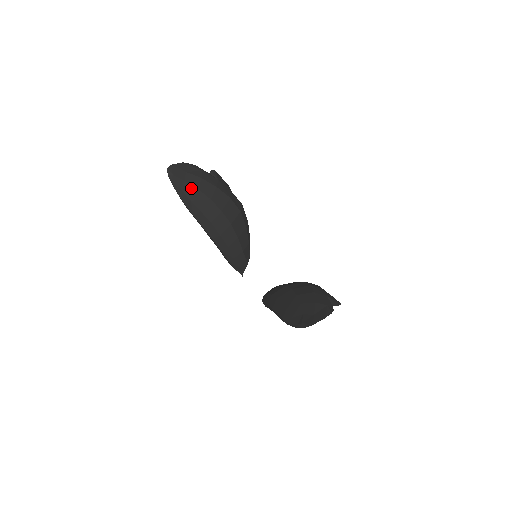
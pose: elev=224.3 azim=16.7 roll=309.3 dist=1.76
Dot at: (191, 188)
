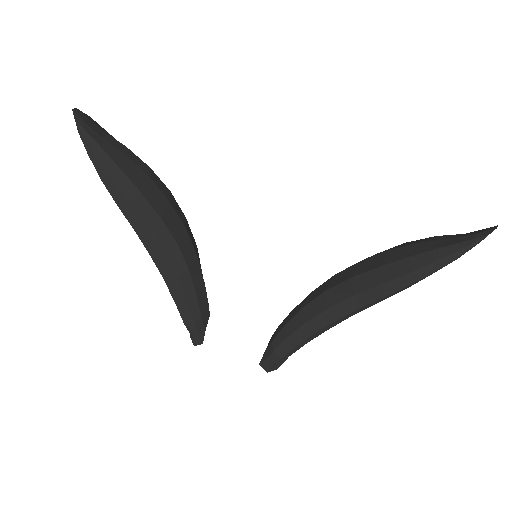
Dot at: (118, 153)
